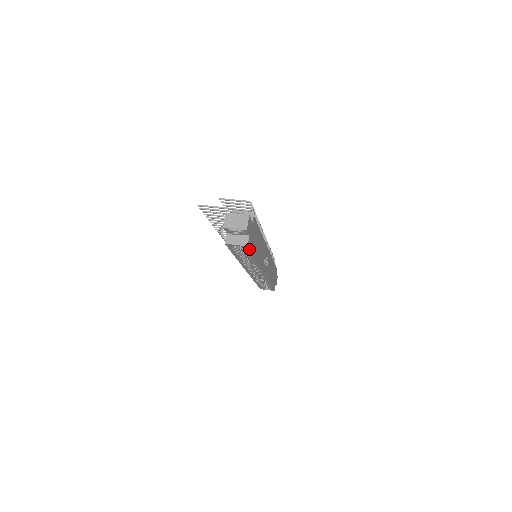
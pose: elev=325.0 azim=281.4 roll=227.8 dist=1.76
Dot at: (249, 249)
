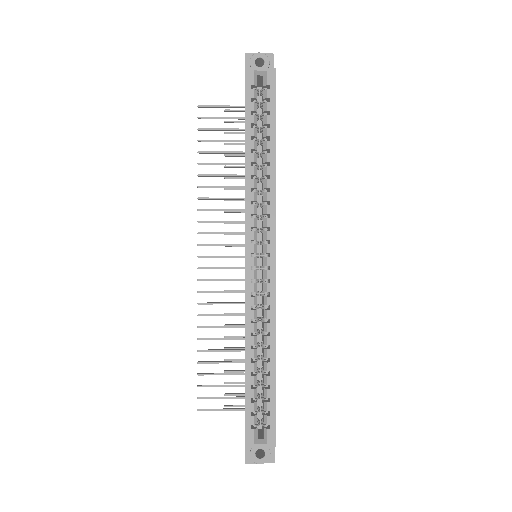
Dot at: (275, 84)
